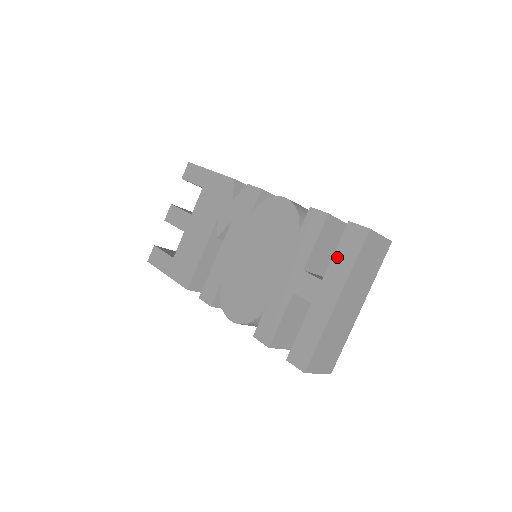
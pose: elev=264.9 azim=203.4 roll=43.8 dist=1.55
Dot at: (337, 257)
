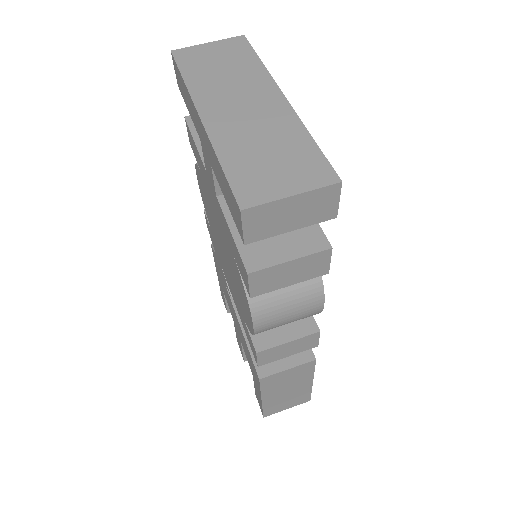
Dot at: (188, 109)
